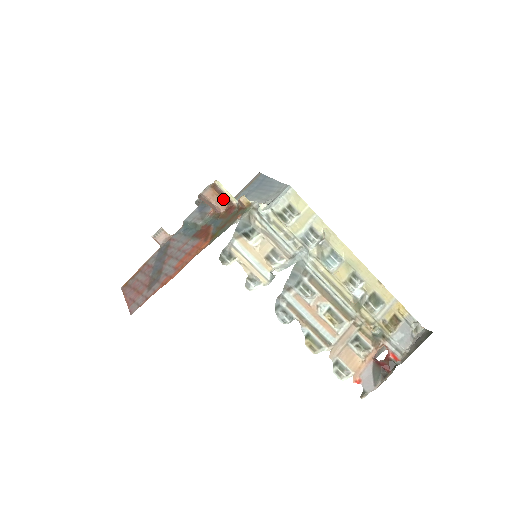
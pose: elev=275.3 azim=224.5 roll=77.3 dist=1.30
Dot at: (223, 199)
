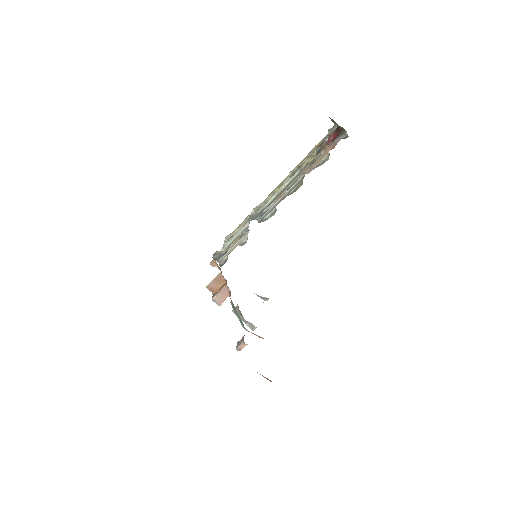
Dot at: (222, 285)
